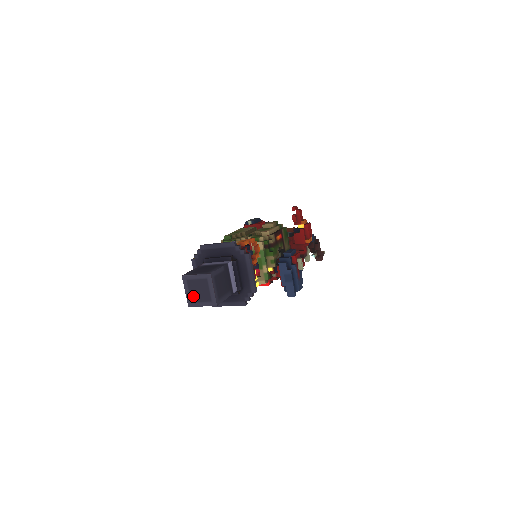
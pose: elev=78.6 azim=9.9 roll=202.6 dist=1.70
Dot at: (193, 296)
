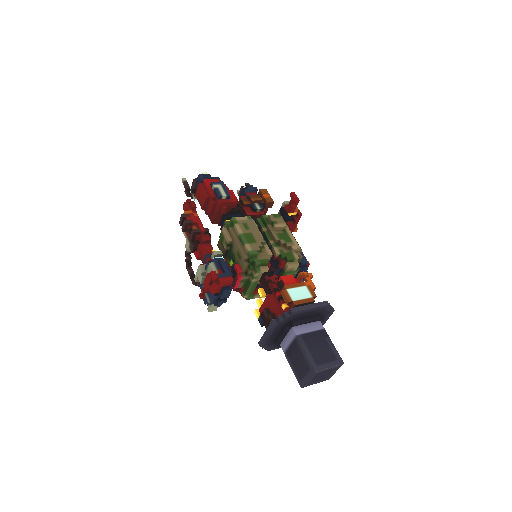
Dot at: (313, 381)
